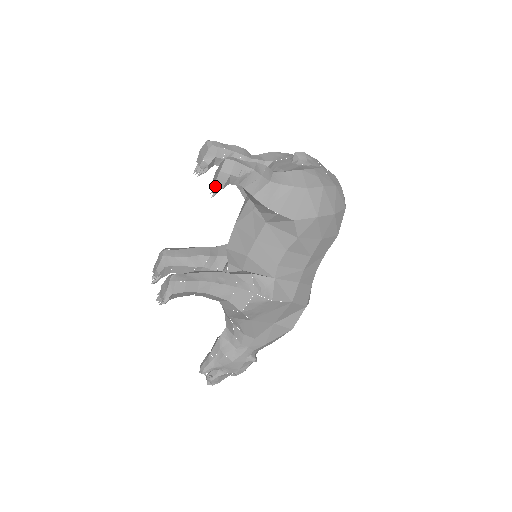
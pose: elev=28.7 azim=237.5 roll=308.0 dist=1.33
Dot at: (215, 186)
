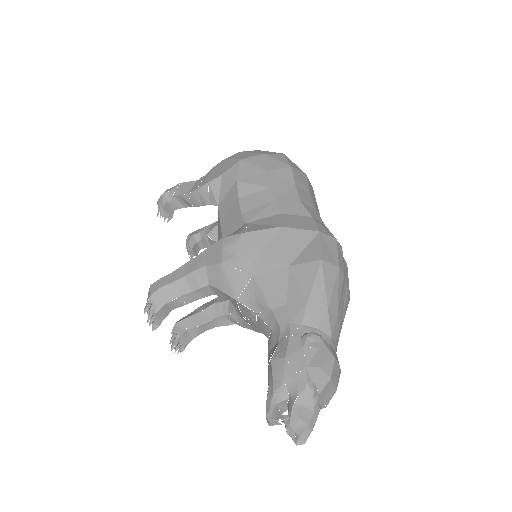
Dot at: (164, 216)
